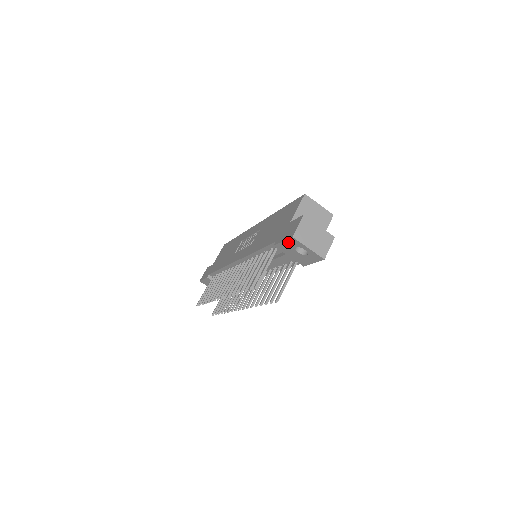
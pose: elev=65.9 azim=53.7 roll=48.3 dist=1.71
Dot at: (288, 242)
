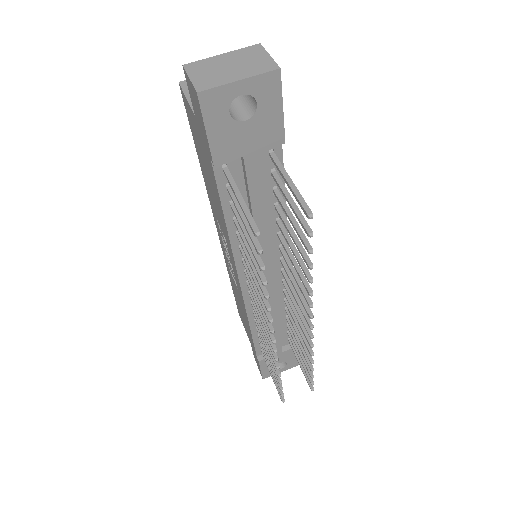
Dot at: (210, 119)
